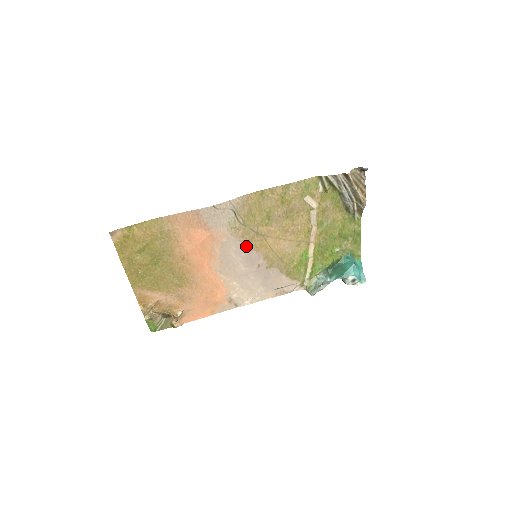
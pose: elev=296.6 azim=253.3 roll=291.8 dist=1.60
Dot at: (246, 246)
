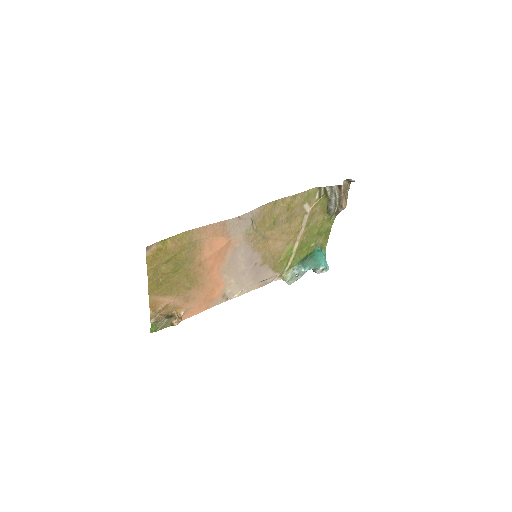
Dot at: (252, 249)
